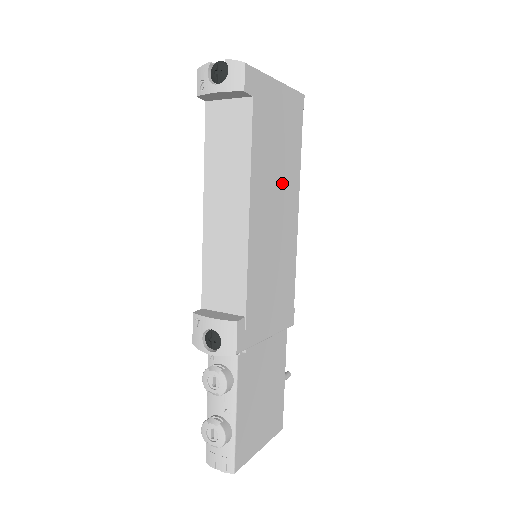
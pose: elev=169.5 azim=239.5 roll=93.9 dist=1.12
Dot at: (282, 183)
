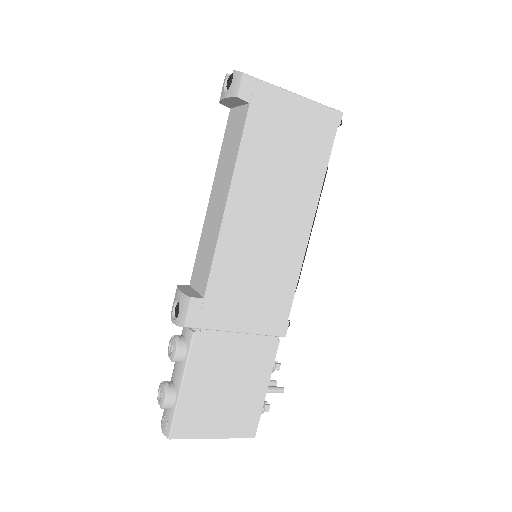
Dot at: (286, 191)
